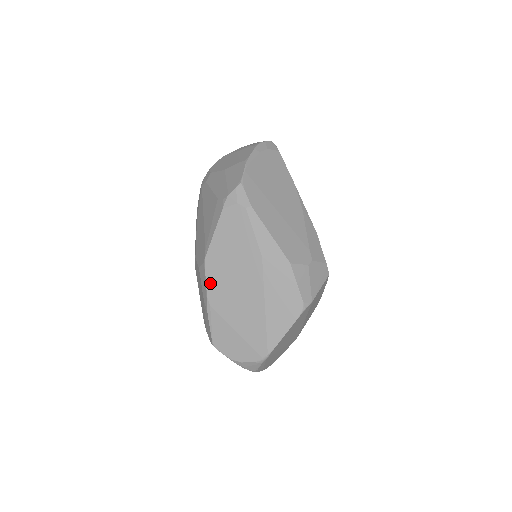
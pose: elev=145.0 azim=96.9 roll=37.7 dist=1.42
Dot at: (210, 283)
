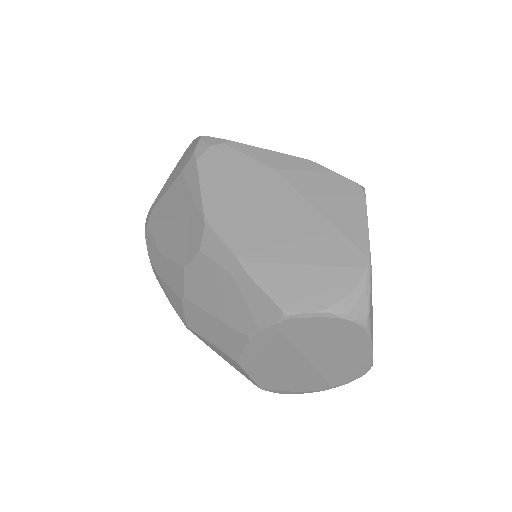
Dot at: (229, 237)
